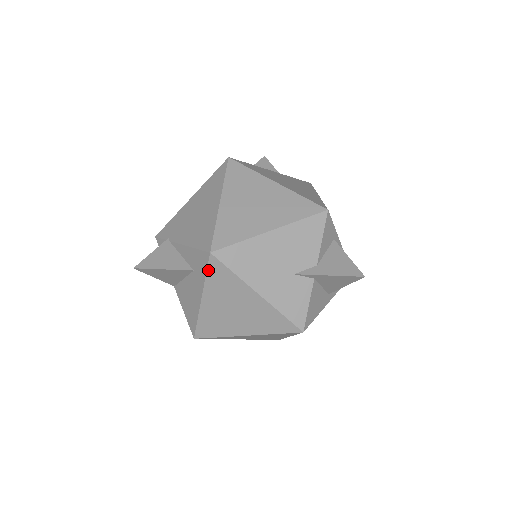
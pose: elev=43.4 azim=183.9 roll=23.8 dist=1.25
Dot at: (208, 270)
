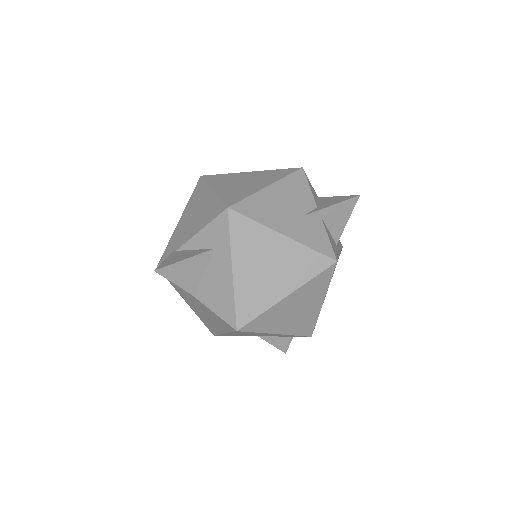
Dot at: (230, 229)
